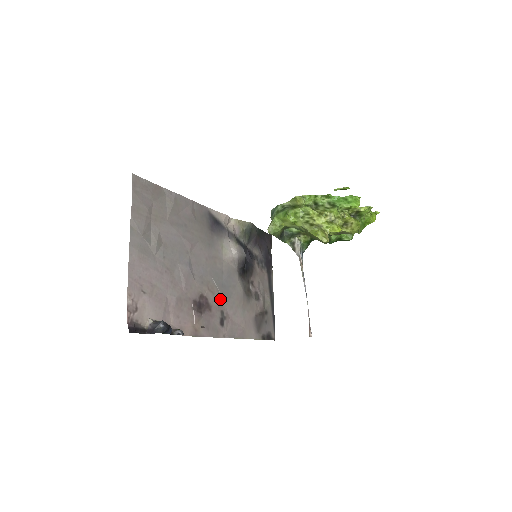
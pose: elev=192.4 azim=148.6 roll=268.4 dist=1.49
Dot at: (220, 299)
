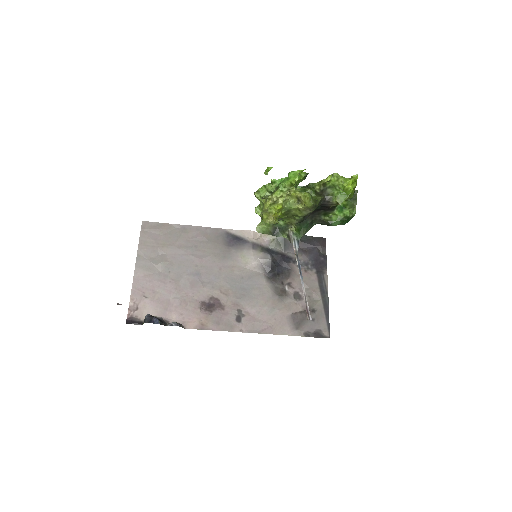
Dot at: (236, 300)
